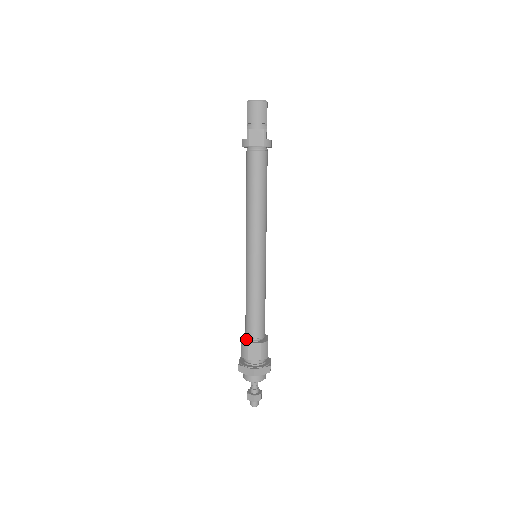
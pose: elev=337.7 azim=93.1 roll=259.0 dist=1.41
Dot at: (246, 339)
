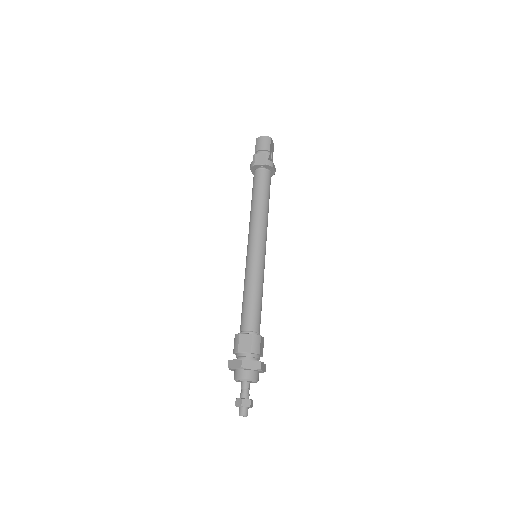
Dot at: occluded
